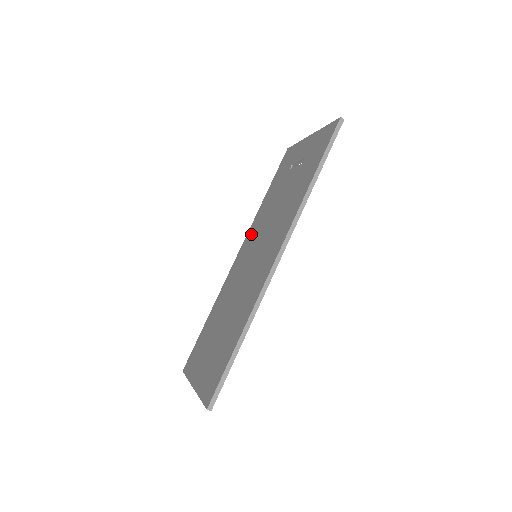
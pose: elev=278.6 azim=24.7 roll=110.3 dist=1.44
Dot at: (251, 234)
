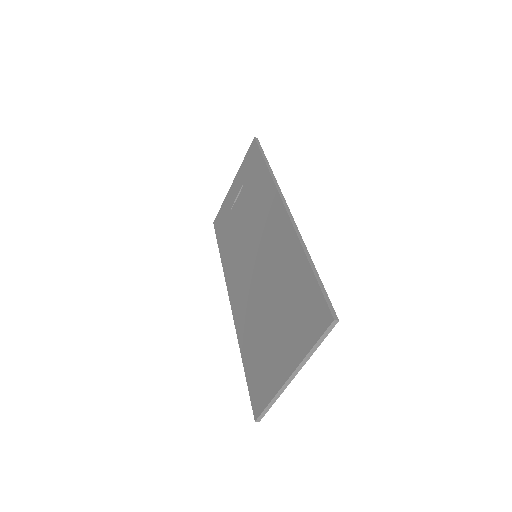
Dot at: (232, 271)
